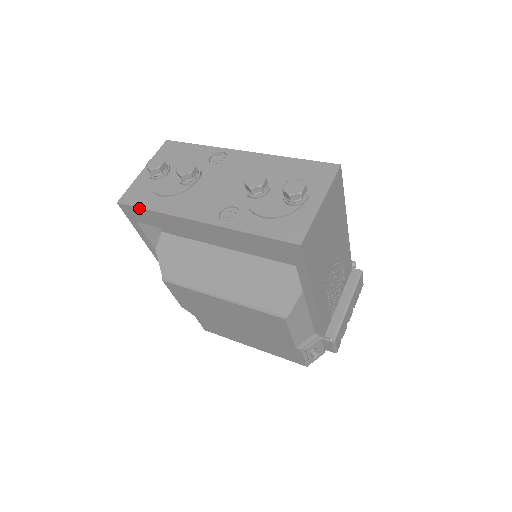
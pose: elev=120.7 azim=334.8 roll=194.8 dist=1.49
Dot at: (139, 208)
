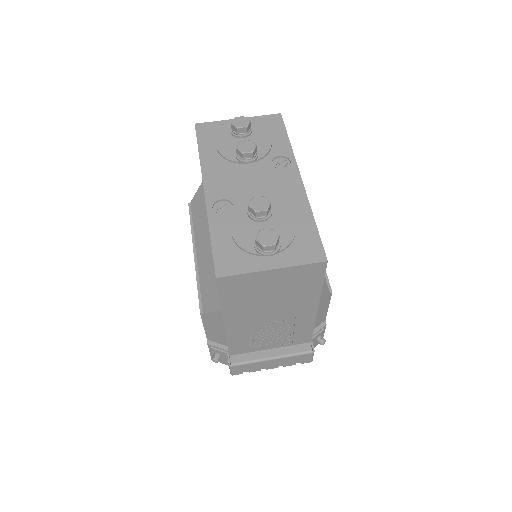
Dot at: (197, 142)
